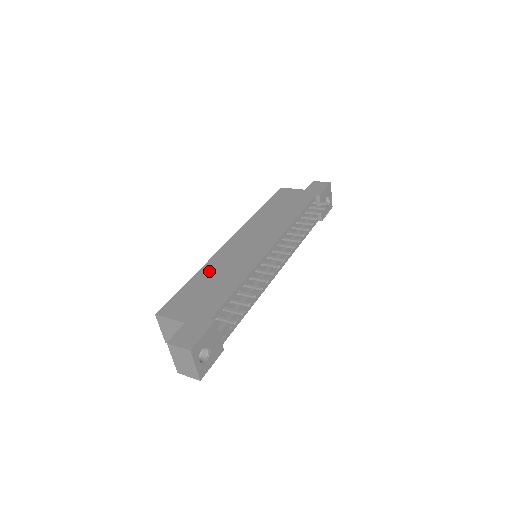
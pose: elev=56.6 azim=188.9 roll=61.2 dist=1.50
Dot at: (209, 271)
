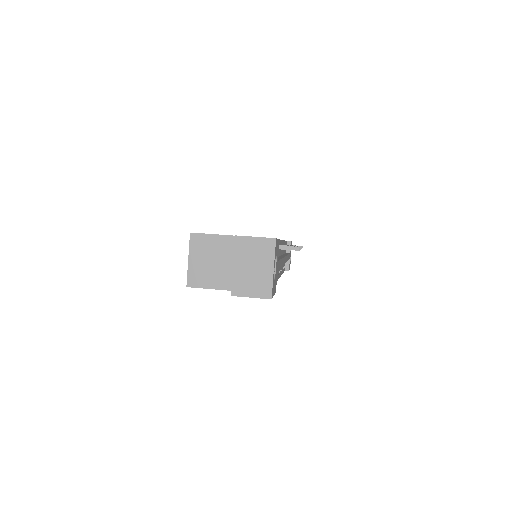
Dot at: occluded
